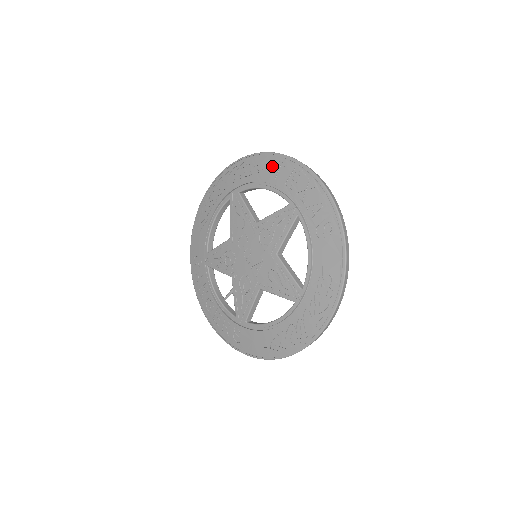
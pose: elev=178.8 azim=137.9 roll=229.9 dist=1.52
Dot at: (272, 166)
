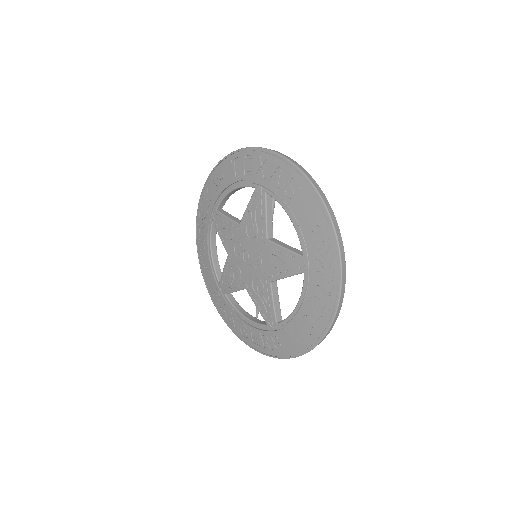
Dot at: (228, 168)
